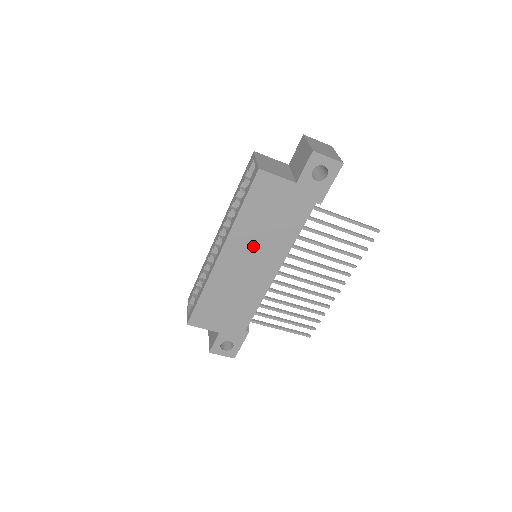
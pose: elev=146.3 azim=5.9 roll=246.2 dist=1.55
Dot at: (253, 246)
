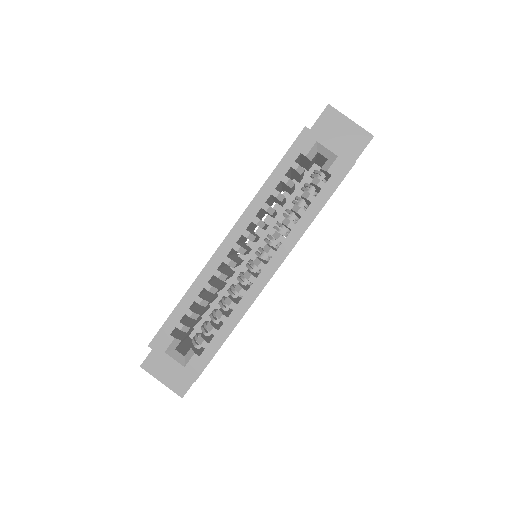
Dot at: occluded
